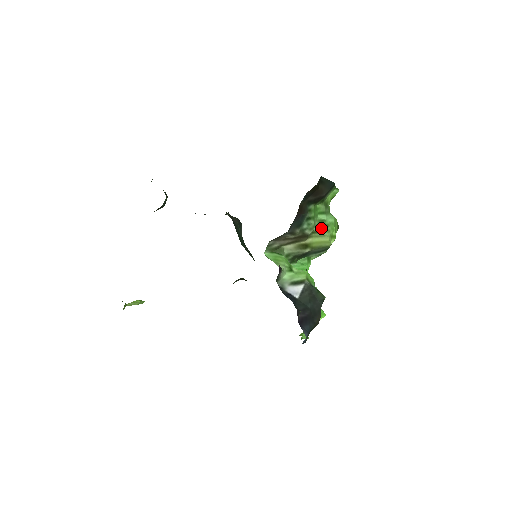
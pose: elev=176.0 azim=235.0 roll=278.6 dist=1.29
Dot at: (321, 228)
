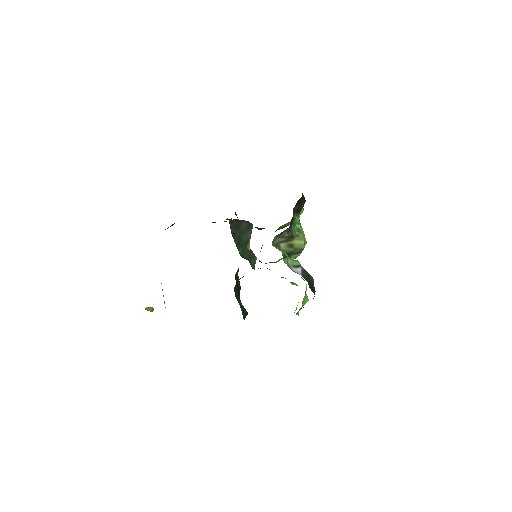
Dot at: (299, 234)
